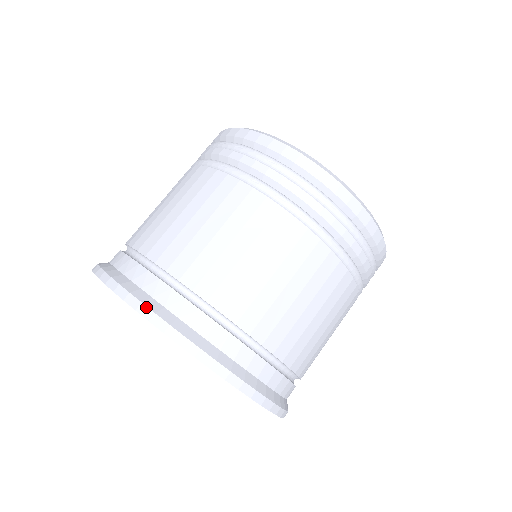
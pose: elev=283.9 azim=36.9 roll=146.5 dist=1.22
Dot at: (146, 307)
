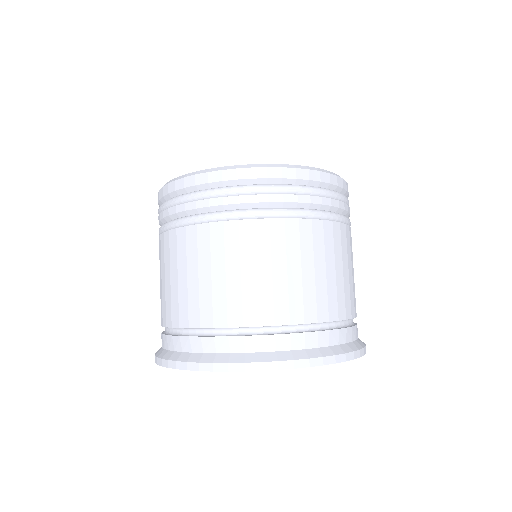
Dot at: (159, 358)
